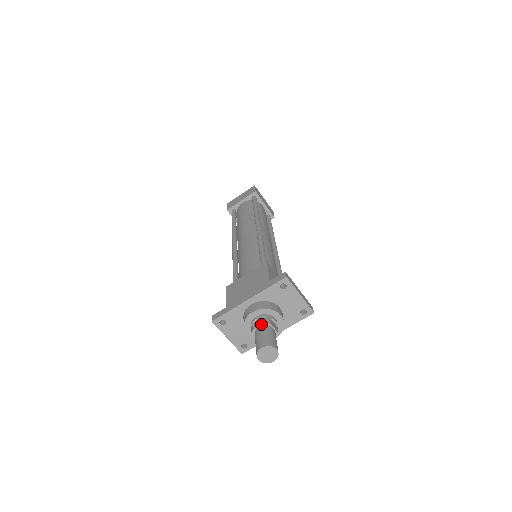
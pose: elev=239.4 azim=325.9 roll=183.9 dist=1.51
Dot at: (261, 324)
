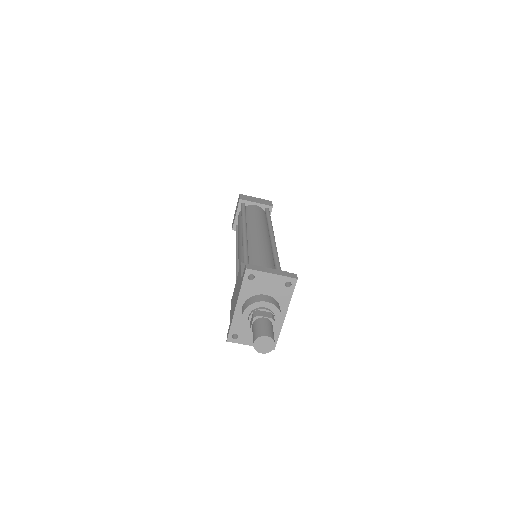
Dot at: (252, 321)
